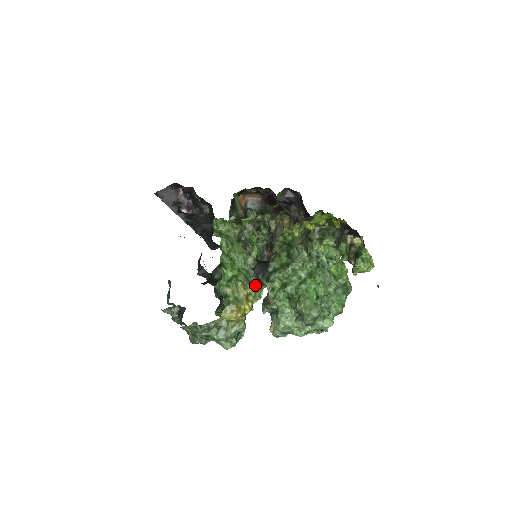
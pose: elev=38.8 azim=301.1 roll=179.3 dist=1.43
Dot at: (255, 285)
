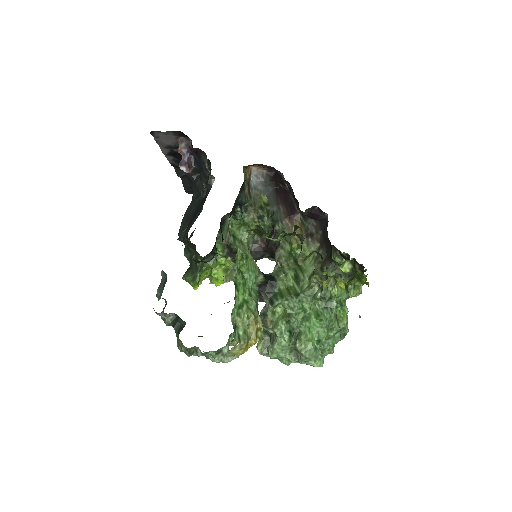
Dot at: occluded
